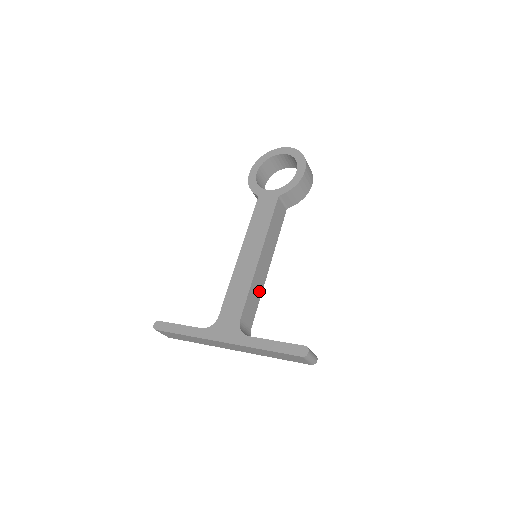
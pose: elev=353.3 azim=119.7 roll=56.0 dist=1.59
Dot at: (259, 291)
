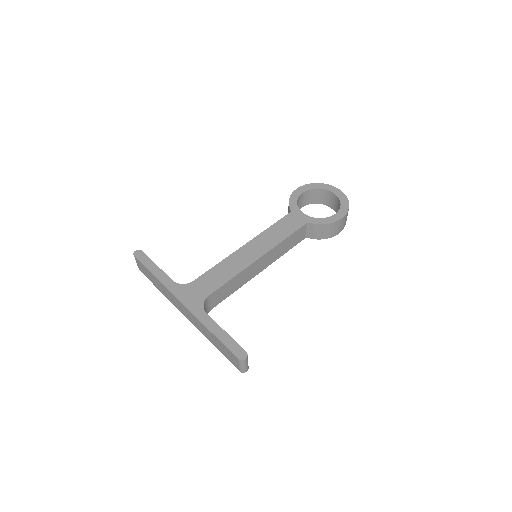
Dot at: (239, 285)
